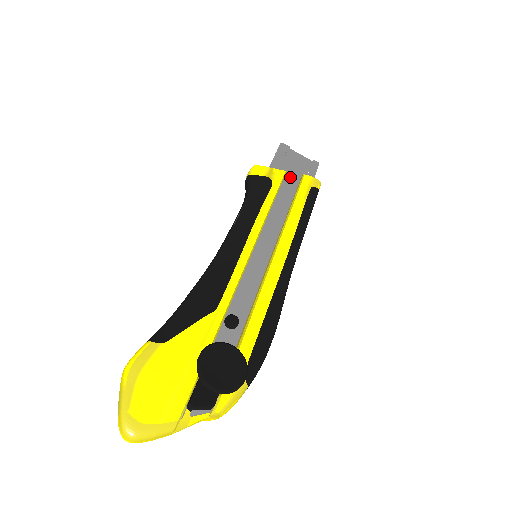
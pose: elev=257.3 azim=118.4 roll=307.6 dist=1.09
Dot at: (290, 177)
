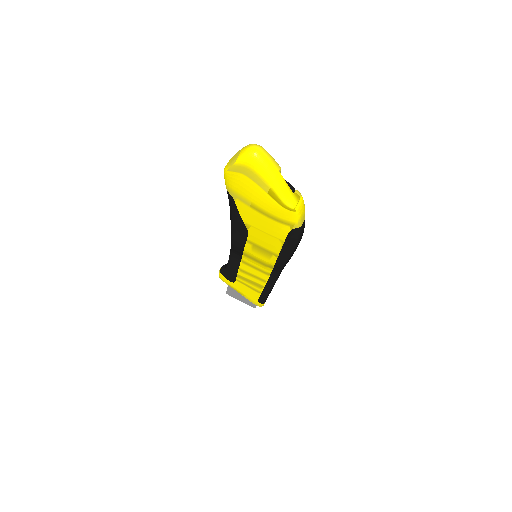
Dot at: occluded
